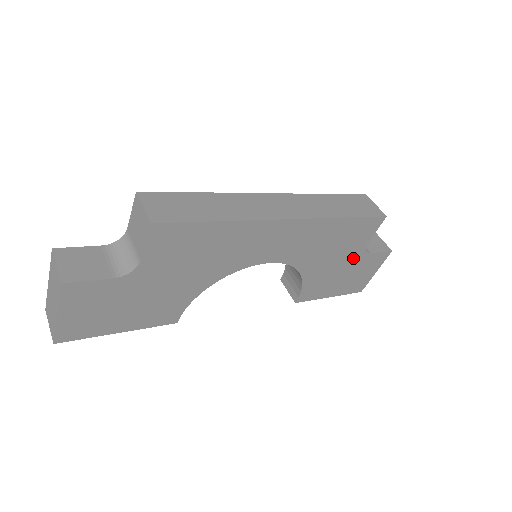
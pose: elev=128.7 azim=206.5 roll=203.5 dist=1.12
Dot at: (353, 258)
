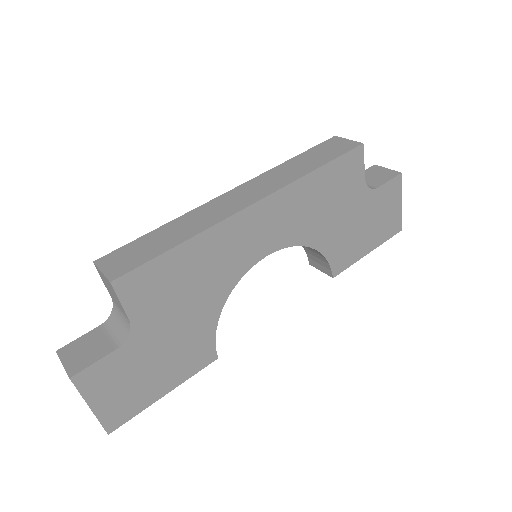
Dot at: (361, 203)
